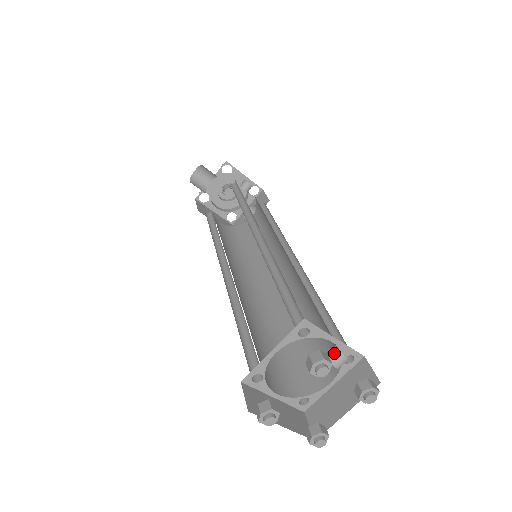
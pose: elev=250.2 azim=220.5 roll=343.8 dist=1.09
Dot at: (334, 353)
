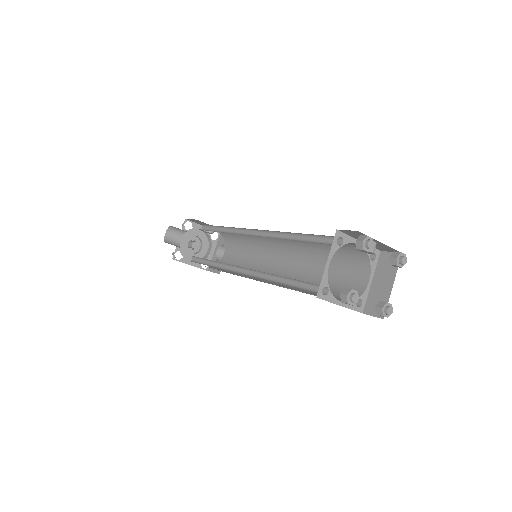
Dot at: occluded
